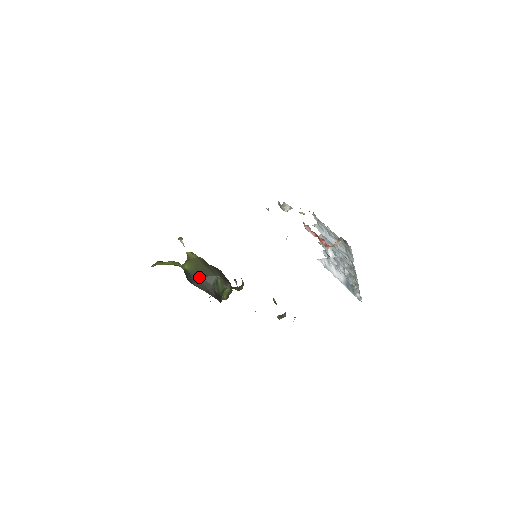
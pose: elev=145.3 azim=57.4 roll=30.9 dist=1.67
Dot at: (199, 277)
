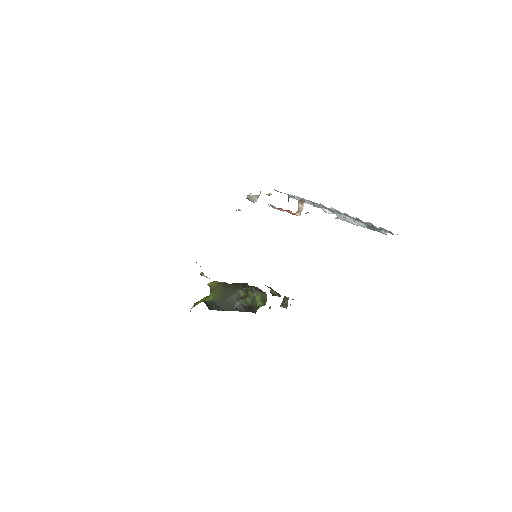
Dot at: (223, 301)
